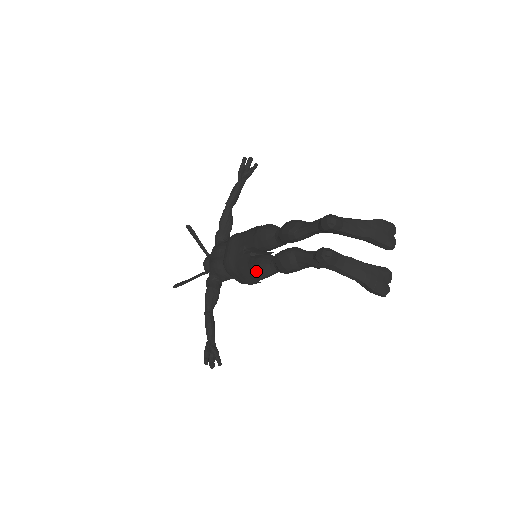
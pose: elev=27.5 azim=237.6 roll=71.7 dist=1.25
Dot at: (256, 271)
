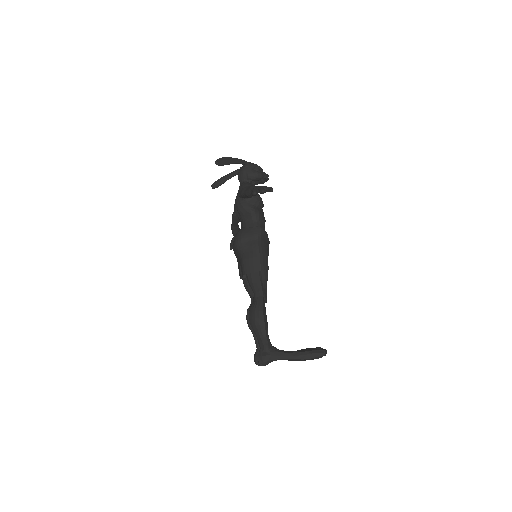
Dot at: occluded
